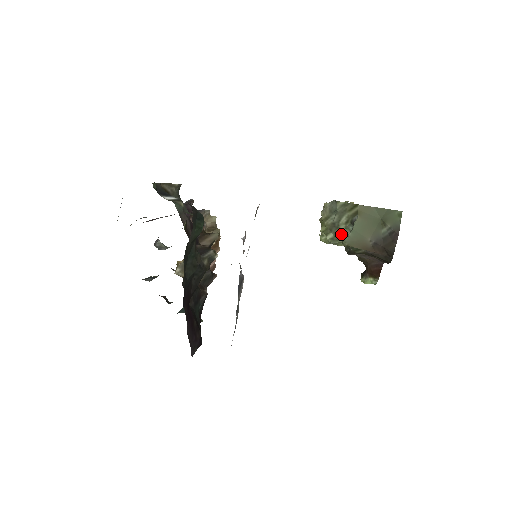
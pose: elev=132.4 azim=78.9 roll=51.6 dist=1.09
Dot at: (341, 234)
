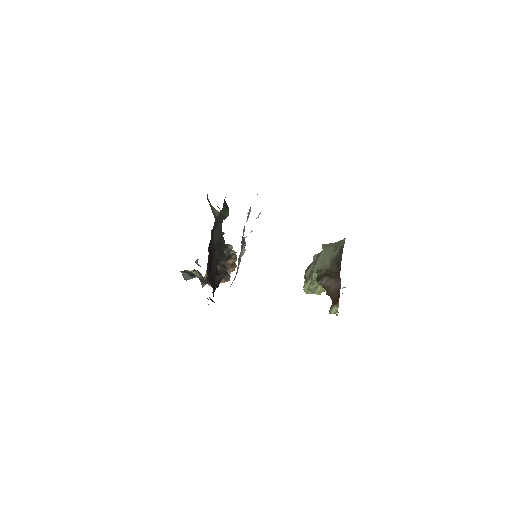
Dot at: (315, 275)
